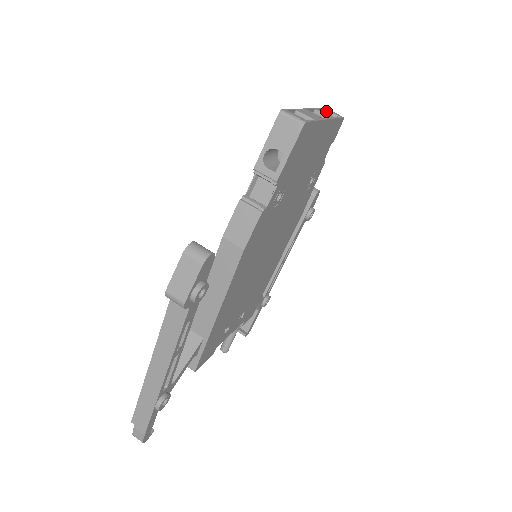
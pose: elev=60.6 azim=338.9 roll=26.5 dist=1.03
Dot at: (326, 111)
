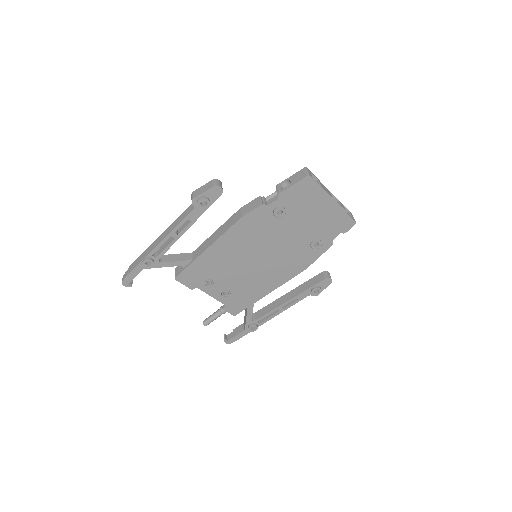
Dot at: (349, 213)
